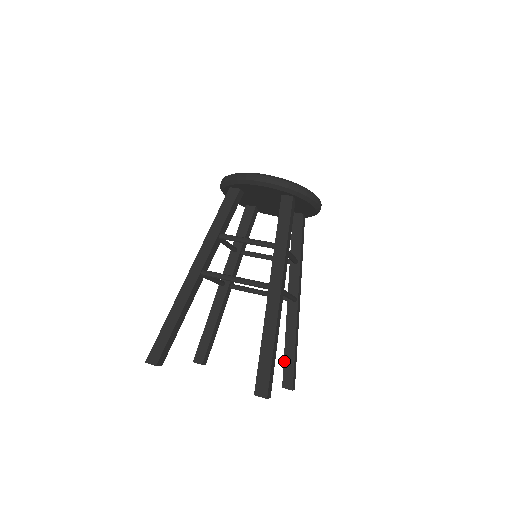
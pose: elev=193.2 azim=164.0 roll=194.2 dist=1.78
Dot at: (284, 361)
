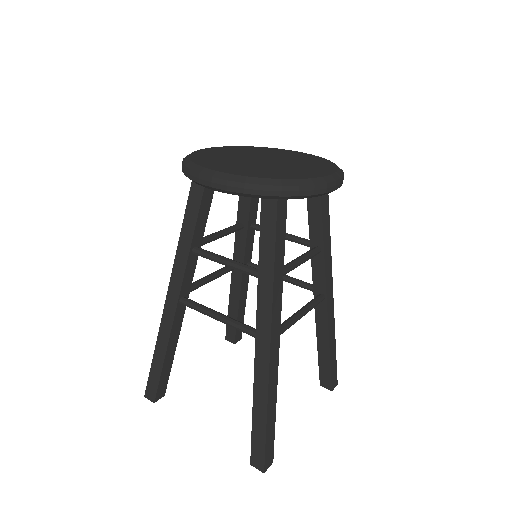
Dot at: (318, 361)
